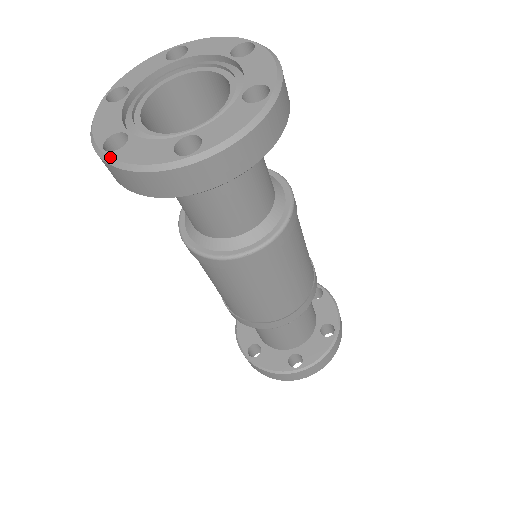
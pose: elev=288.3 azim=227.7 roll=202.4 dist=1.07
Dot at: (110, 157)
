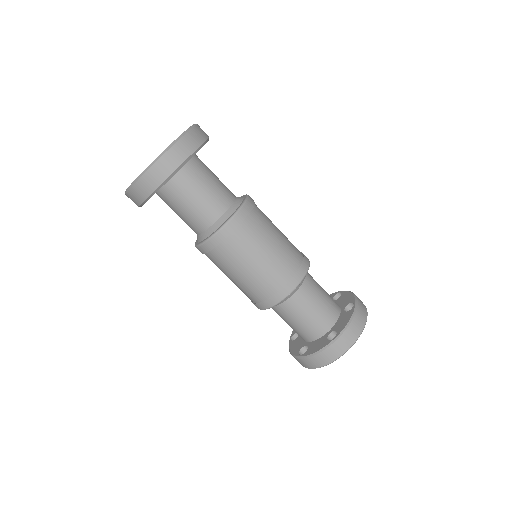
Dot at: (130, 185)
